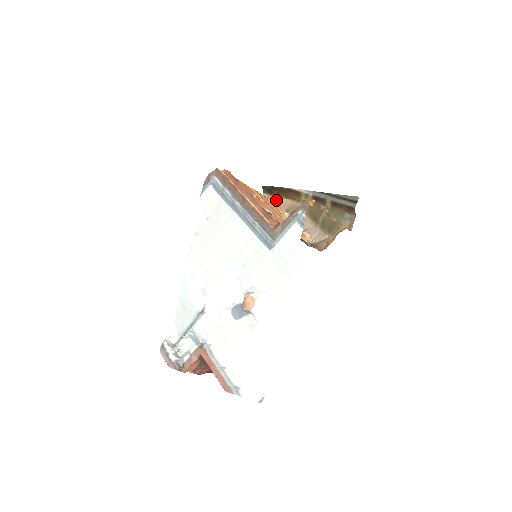
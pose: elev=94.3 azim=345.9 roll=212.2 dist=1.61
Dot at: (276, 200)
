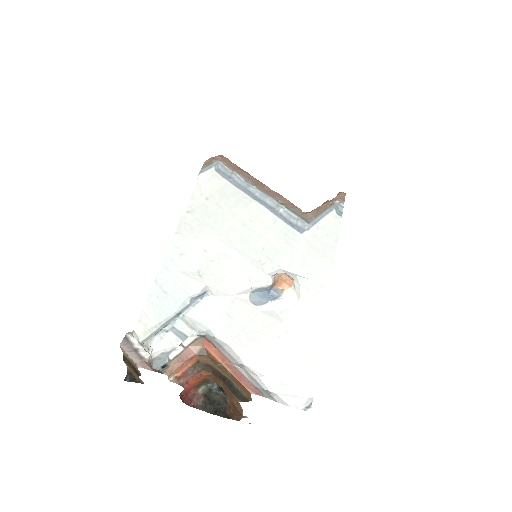
Dot at: occluded
